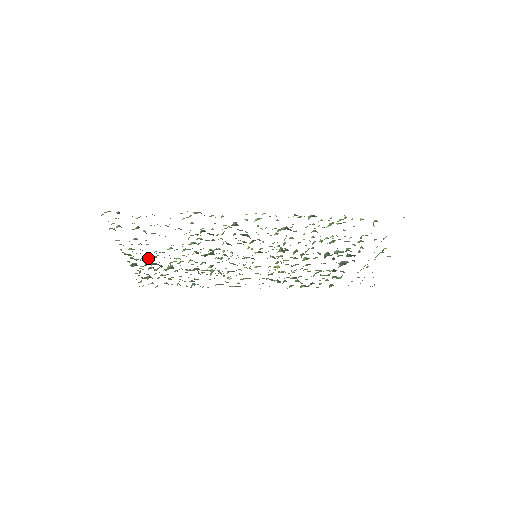
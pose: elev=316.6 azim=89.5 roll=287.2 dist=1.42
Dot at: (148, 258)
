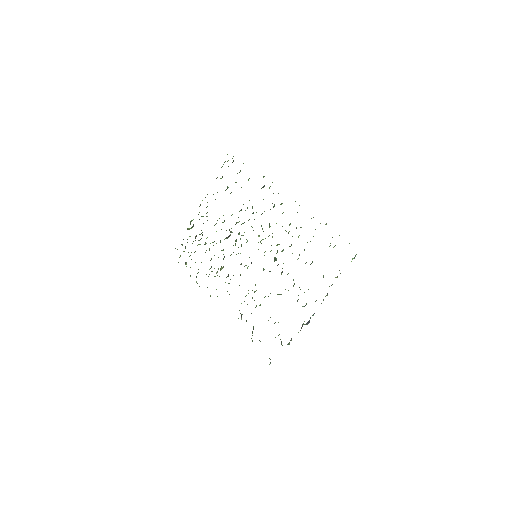
Dot at: occluded
